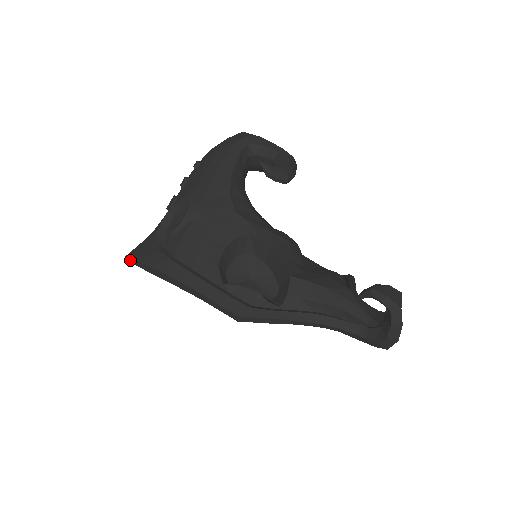
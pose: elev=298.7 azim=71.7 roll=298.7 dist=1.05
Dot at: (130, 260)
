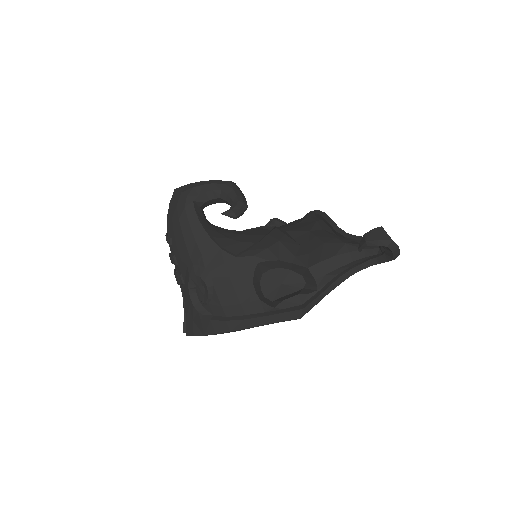
Dot at: occluded
